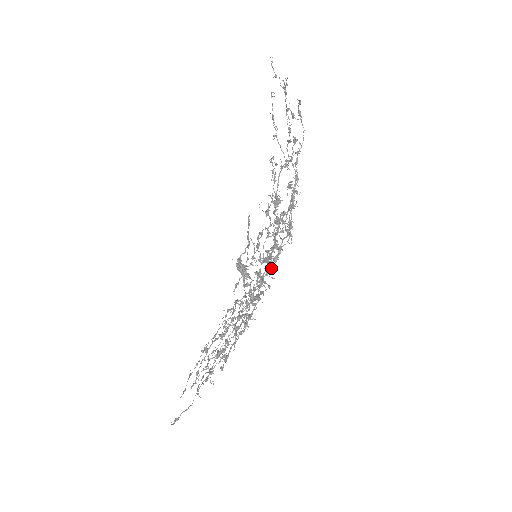
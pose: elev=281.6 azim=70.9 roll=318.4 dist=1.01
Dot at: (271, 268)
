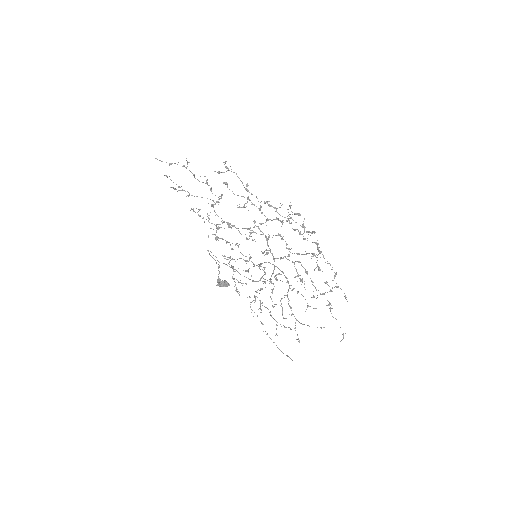
Dot at: (304, 238)
